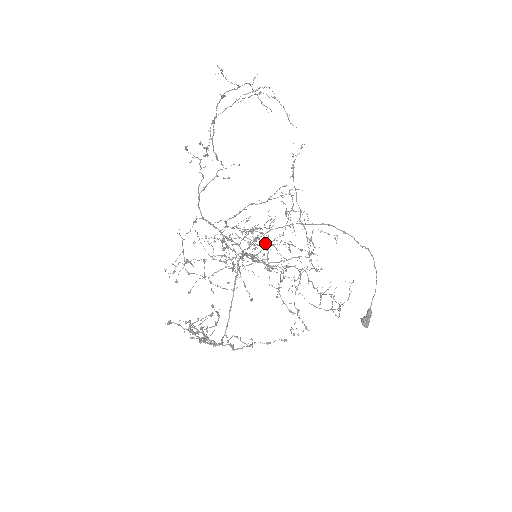
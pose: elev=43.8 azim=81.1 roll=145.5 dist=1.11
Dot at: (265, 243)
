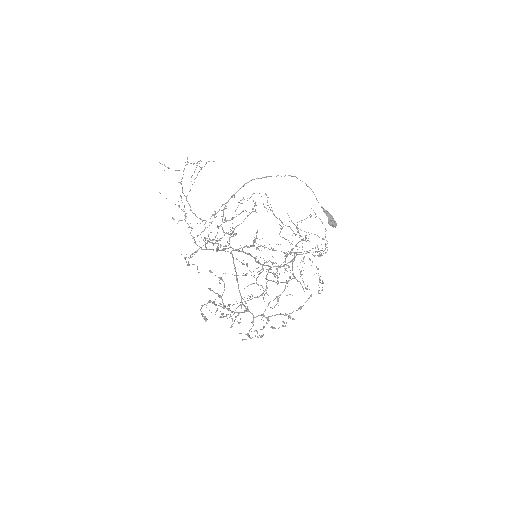
Dot at: occluded
